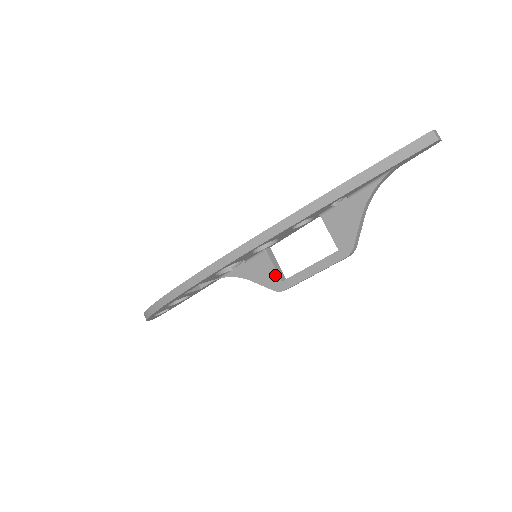
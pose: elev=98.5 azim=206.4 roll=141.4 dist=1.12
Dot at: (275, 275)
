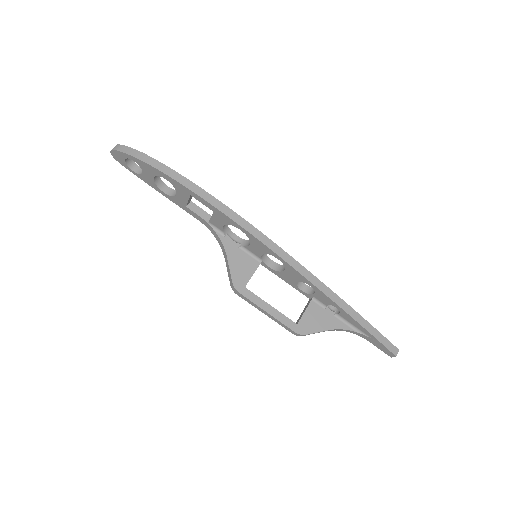
Dot at: (247, 279)
